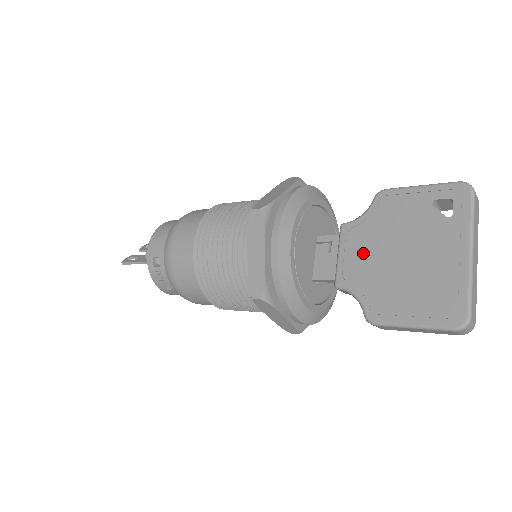
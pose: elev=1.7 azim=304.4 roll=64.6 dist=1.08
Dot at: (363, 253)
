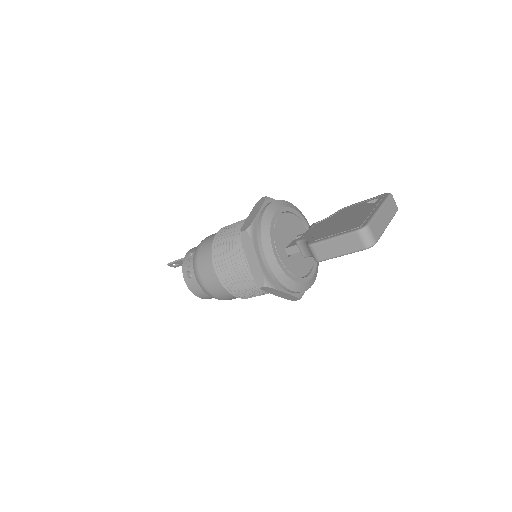
Dot at: (320, 226)
